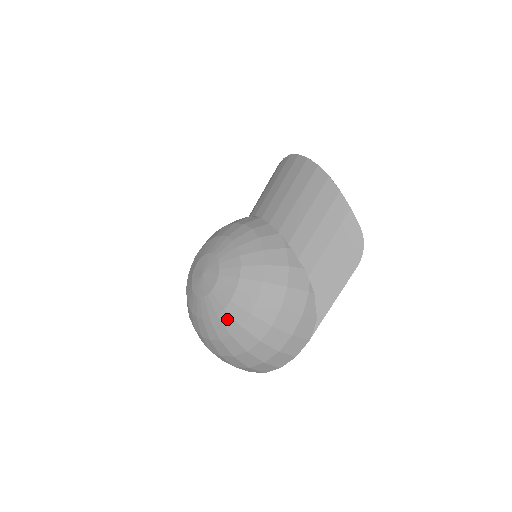
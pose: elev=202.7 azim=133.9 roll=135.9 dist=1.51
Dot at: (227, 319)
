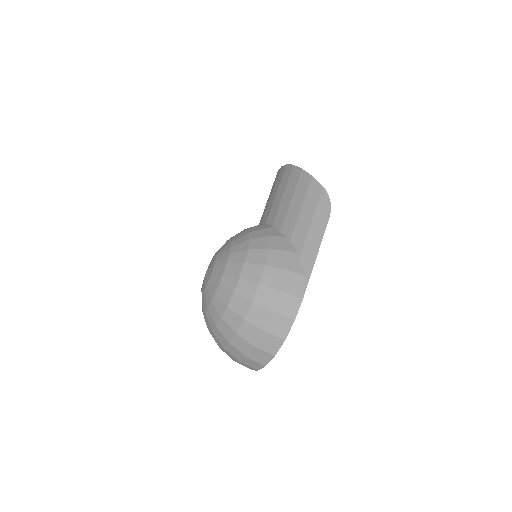
Dot at: (222, 292)
